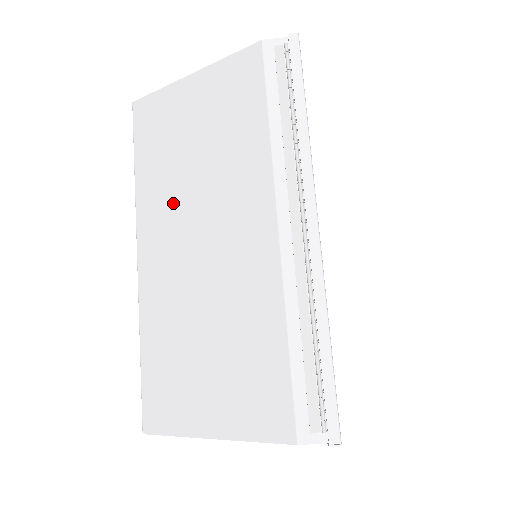
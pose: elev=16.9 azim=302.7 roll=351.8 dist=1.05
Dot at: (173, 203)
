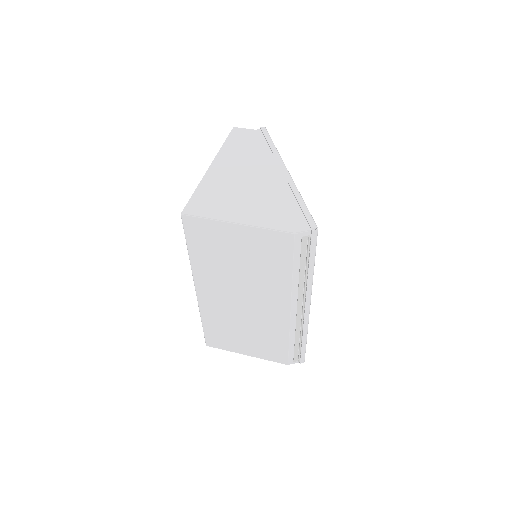
Dot at: (222, 279)
